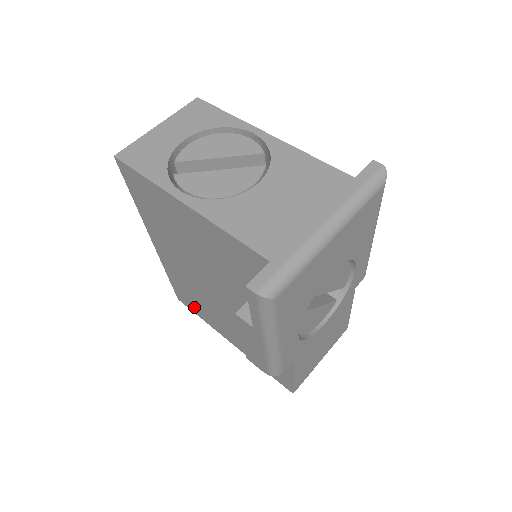
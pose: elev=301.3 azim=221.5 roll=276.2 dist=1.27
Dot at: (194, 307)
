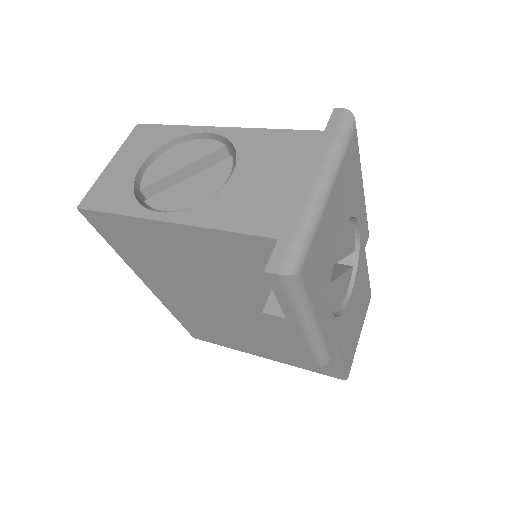
Dot at: (213, 338)
